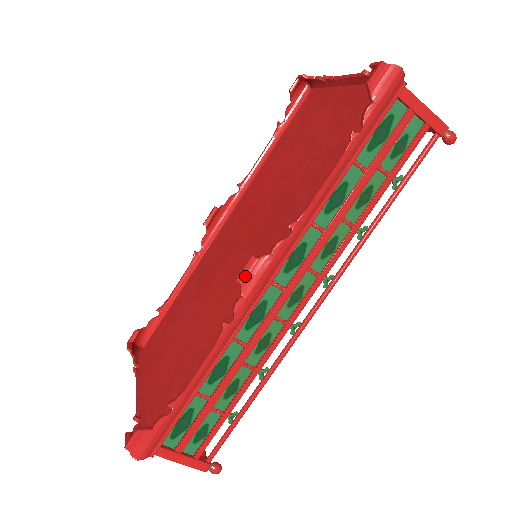
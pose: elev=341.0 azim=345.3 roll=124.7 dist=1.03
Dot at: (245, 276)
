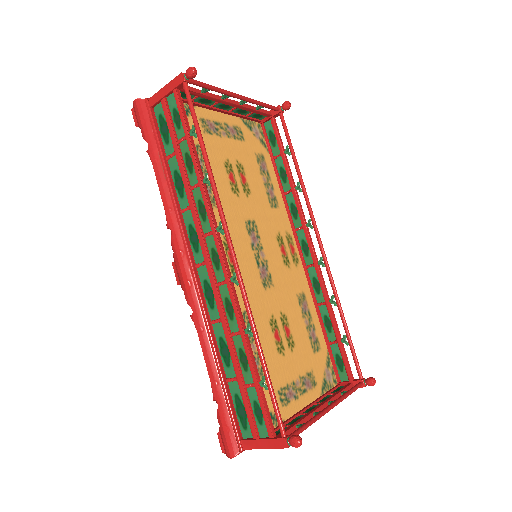
Dot at: (178, 278)
